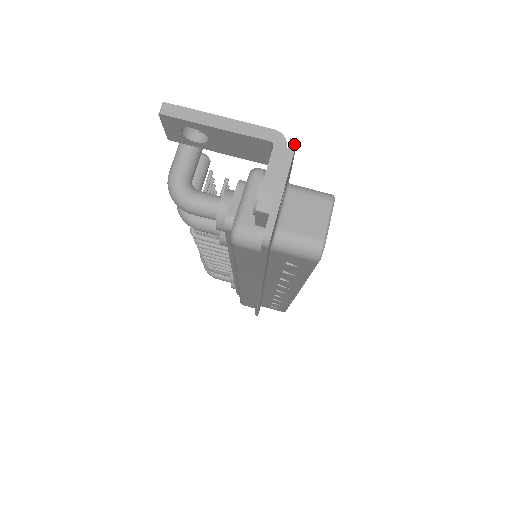
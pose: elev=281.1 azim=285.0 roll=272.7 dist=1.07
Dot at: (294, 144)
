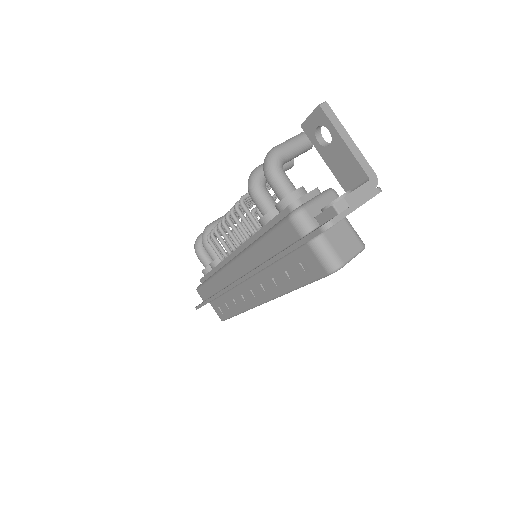
Dot at: (380, 191)
